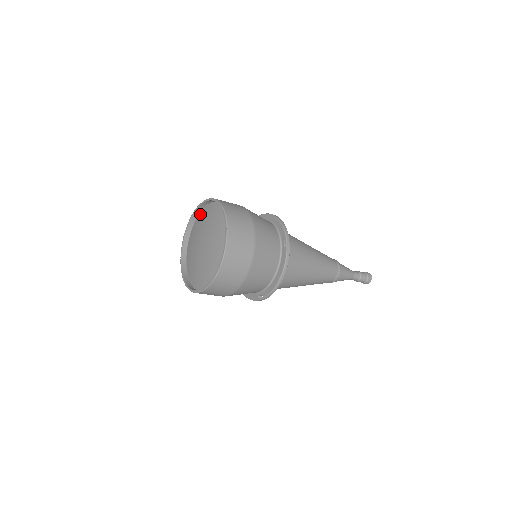
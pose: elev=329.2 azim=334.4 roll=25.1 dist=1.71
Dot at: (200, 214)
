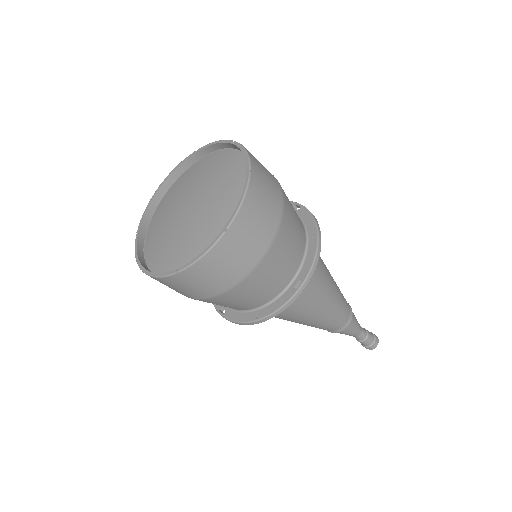
Dot at: (223, 151)
